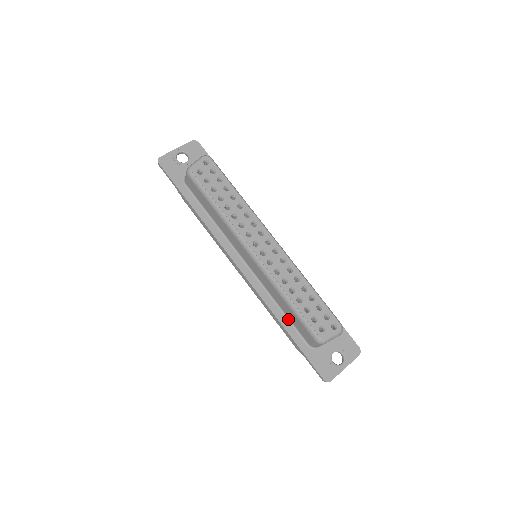
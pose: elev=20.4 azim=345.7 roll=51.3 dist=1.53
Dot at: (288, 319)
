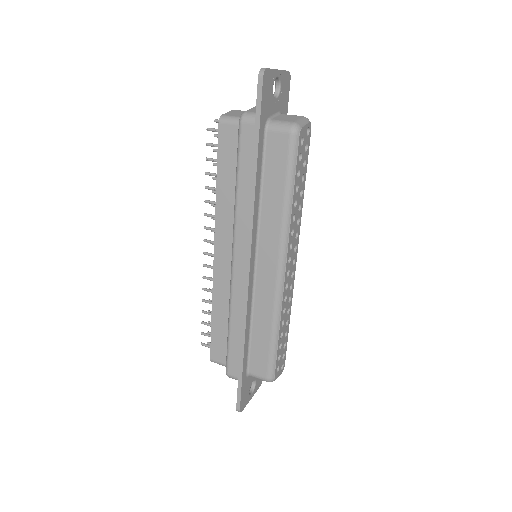
Dot at: (249, 342)
